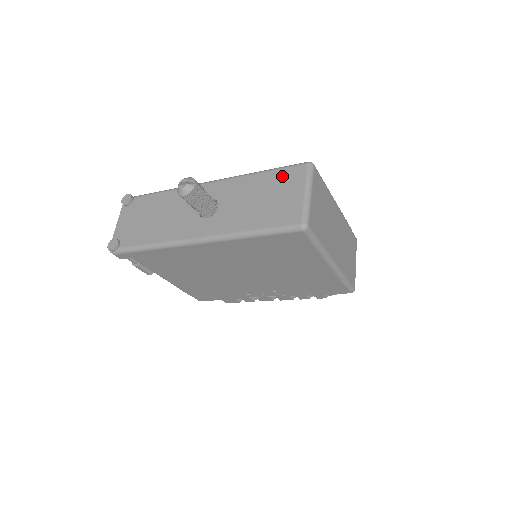
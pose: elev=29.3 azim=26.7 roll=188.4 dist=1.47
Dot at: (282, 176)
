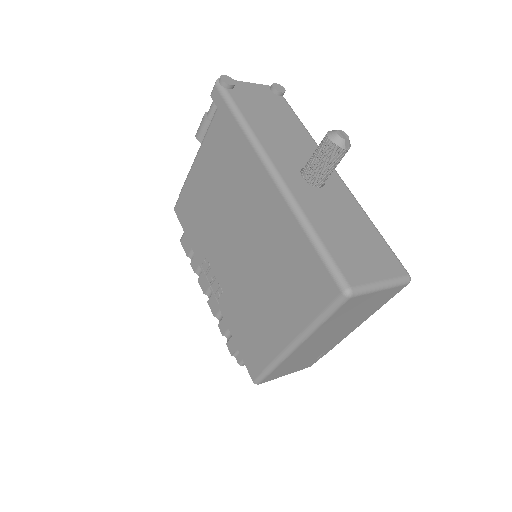
Dot at: (384, 250)
